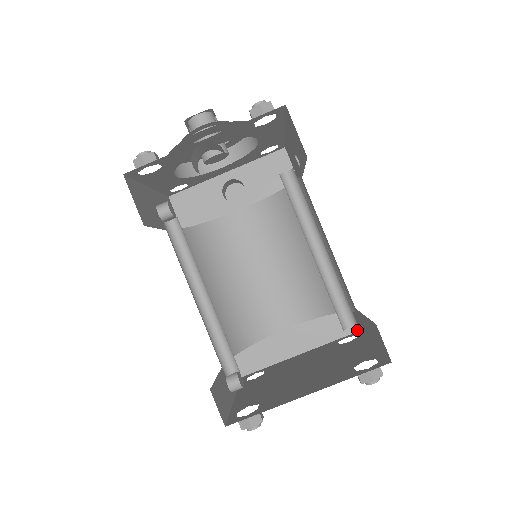
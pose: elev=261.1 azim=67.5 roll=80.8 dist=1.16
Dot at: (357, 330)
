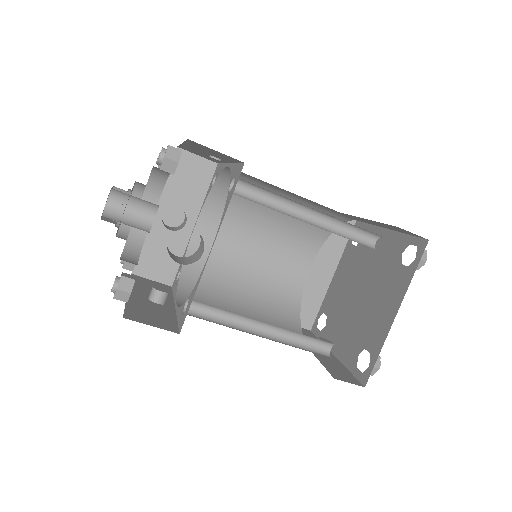
Dot at: (354, 222)
